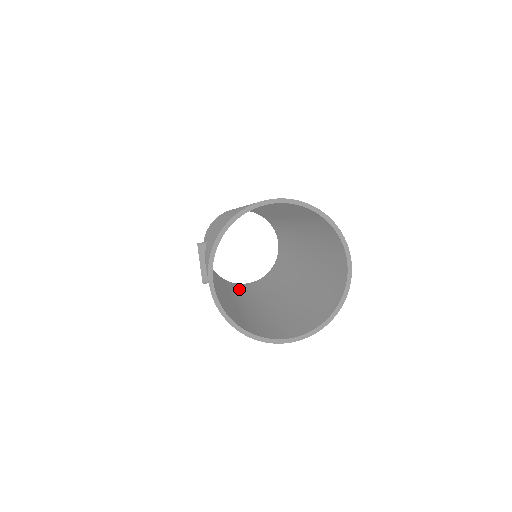
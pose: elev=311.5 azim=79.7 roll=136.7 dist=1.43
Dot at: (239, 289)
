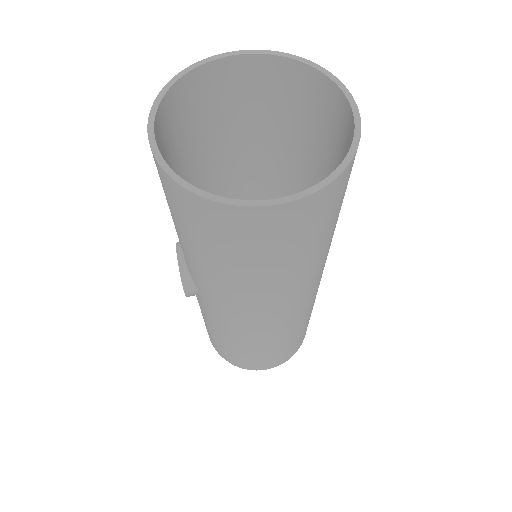
Dot at: occluded
